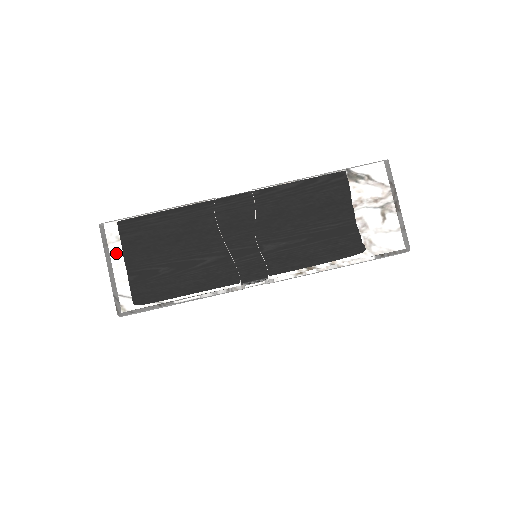
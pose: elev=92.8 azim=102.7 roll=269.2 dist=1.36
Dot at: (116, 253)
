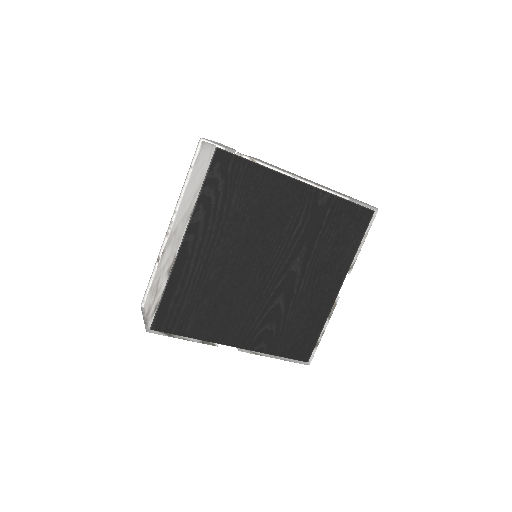
Dot at: occluded
